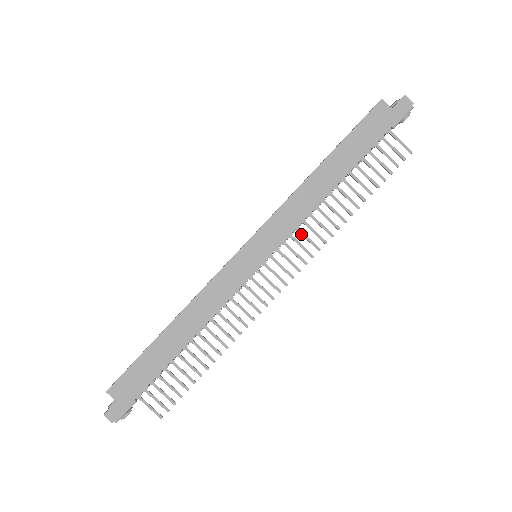
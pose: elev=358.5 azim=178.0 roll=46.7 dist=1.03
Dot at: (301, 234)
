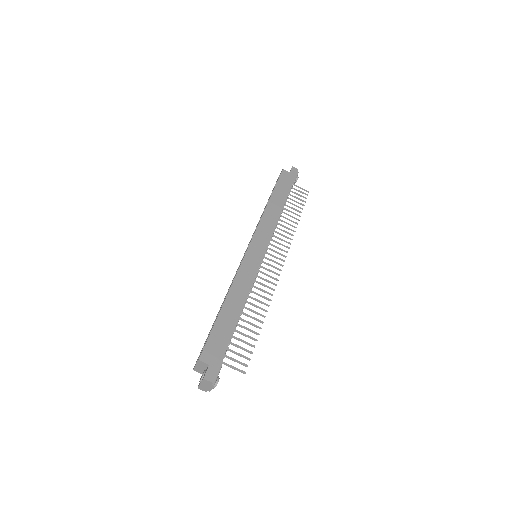
Dot at: (276, 237)
